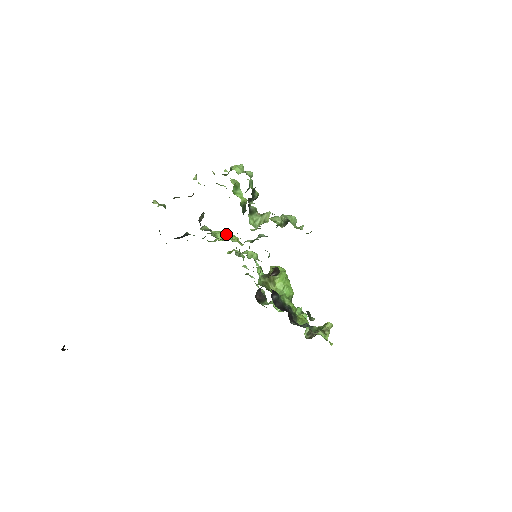
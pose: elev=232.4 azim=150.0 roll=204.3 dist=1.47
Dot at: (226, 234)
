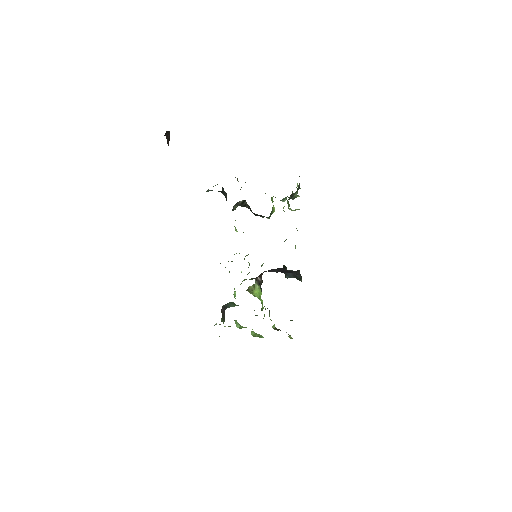
Dot at: occluded
